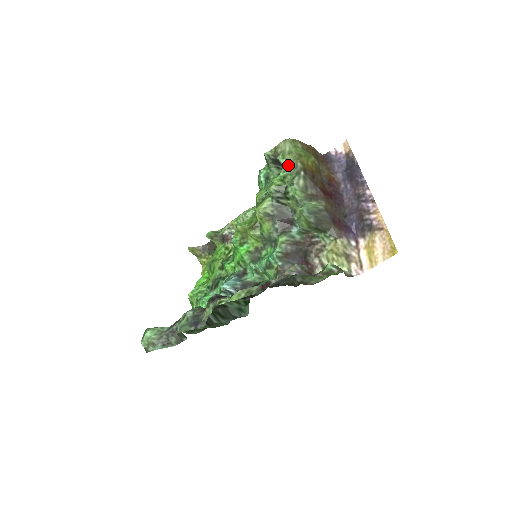
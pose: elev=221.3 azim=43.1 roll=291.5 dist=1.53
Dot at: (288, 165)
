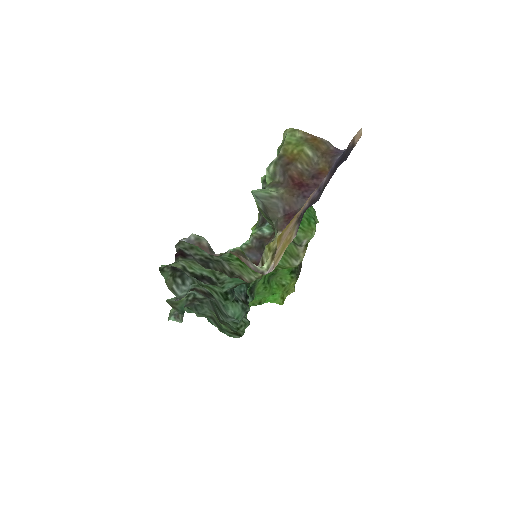
Dot at: occluded
